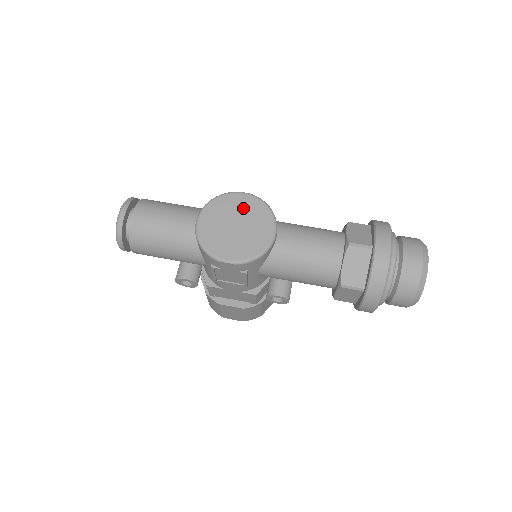
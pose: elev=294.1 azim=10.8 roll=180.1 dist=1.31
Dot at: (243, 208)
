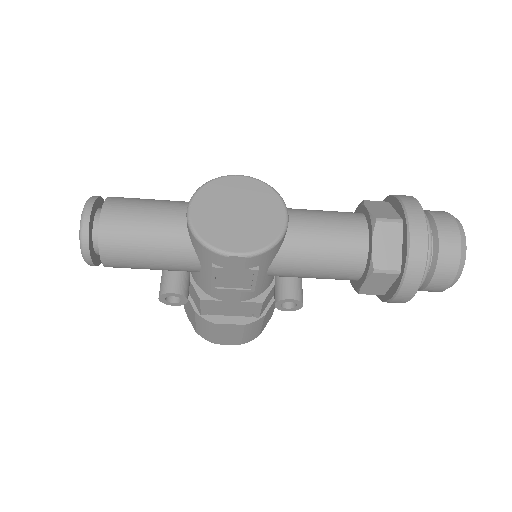
Dot at: (242, 192)
